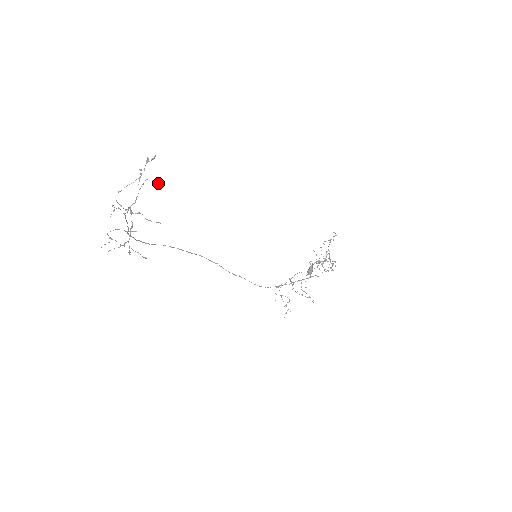
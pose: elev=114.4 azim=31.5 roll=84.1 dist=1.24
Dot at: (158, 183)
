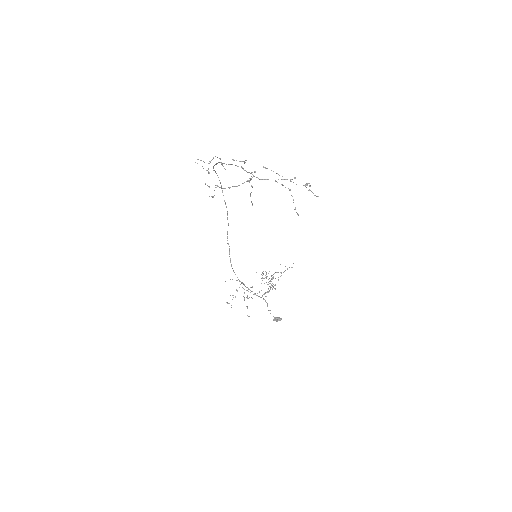
Dot at: (295, 209)
